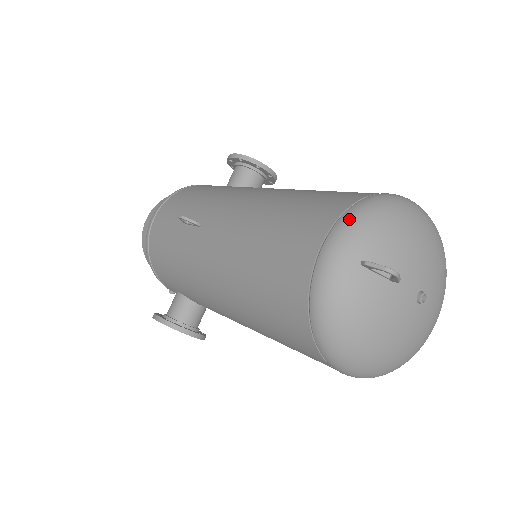
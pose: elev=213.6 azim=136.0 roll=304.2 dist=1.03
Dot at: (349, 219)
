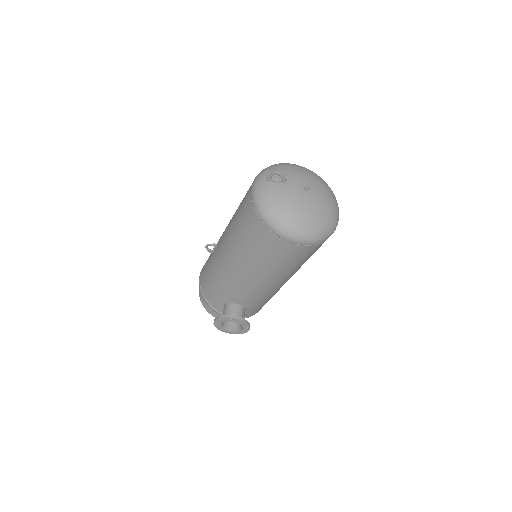
Dot at: (259, 173)
